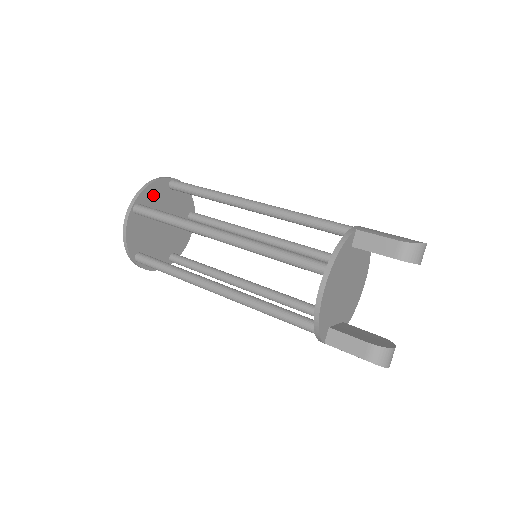
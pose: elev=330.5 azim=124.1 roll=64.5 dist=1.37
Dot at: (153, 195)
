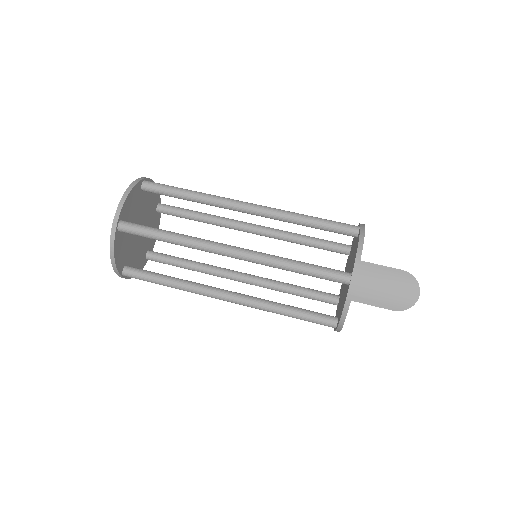
Dot at: (121, 252)
